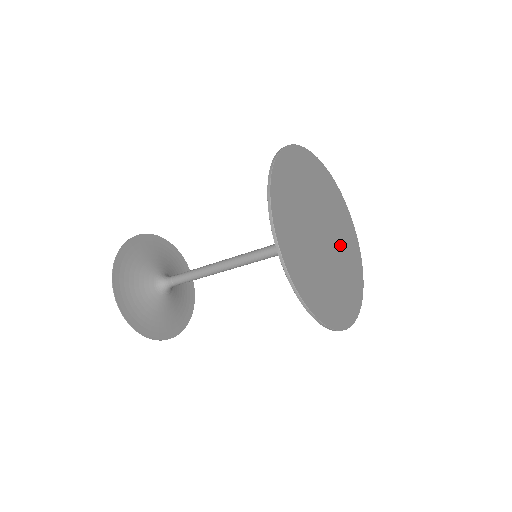
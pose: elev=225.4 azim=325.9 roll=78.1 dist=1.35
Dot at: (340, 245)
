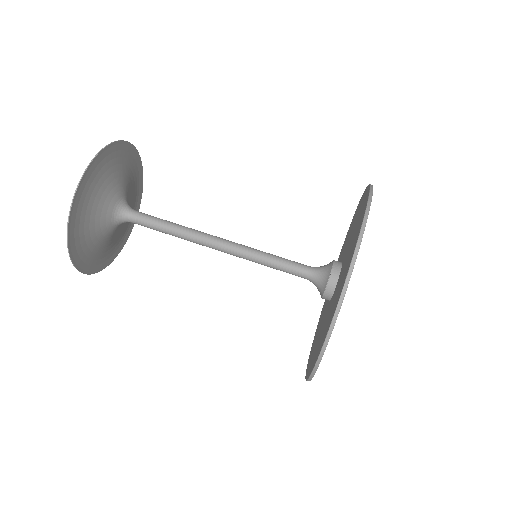
Dot at: occluded
